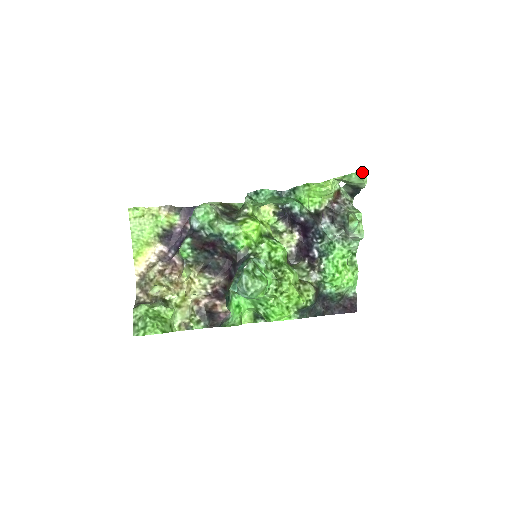
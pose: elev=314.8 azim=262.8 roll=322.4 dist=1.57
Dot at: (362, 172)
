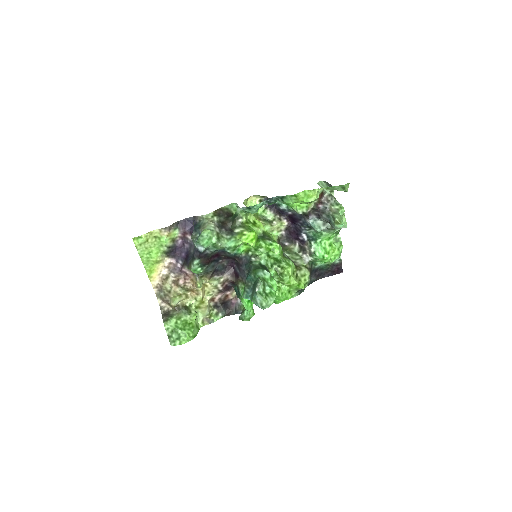
Dot at: (344, 186)
